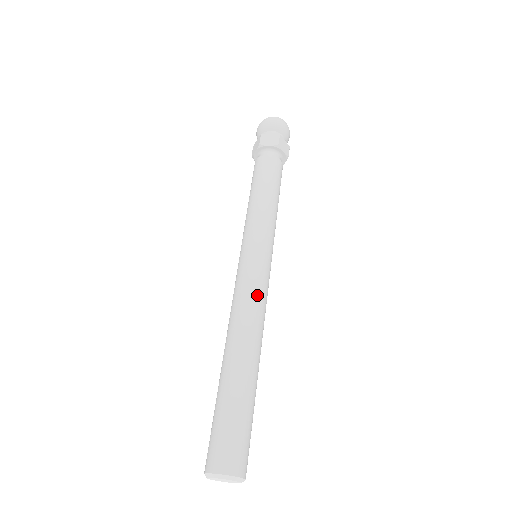
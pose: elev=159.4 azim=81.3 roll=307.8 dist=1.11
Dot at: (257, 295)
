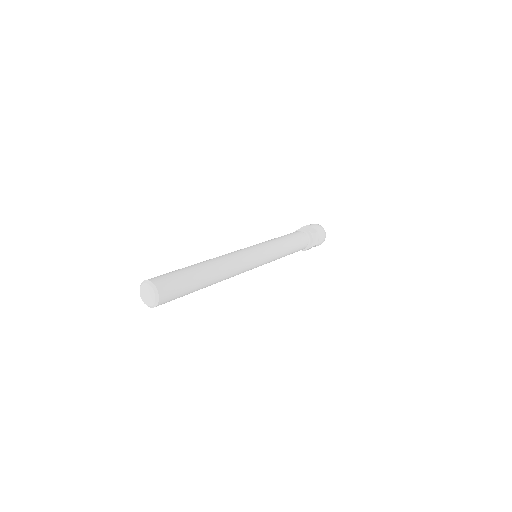
Dot at: (234, 252)
